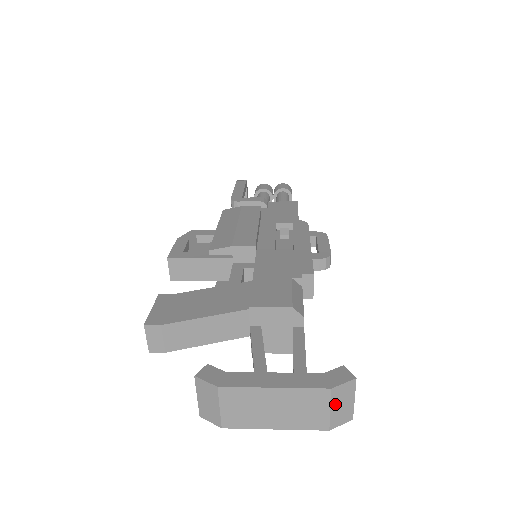
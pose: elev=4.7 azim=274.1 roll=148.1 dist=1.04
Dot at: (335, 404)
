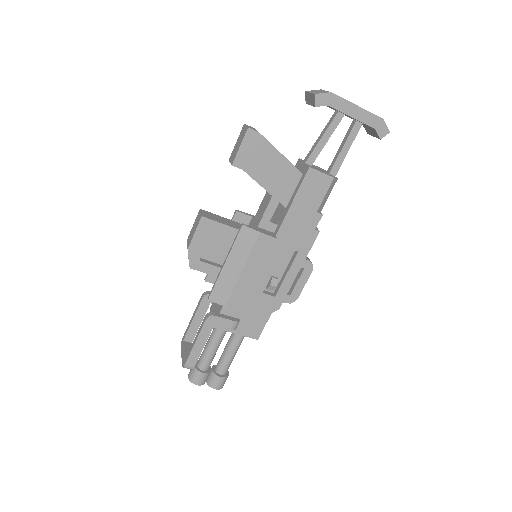
Dot at: occluded
